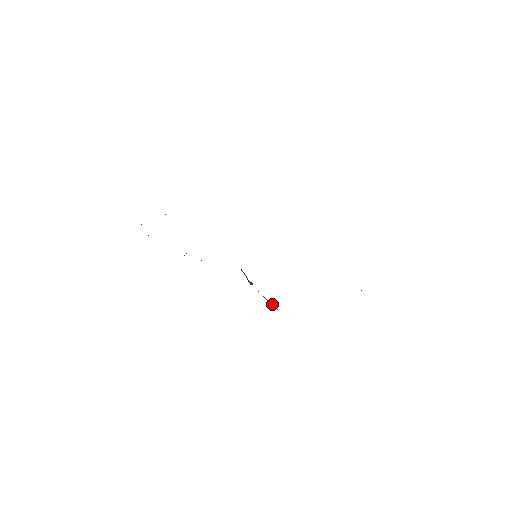
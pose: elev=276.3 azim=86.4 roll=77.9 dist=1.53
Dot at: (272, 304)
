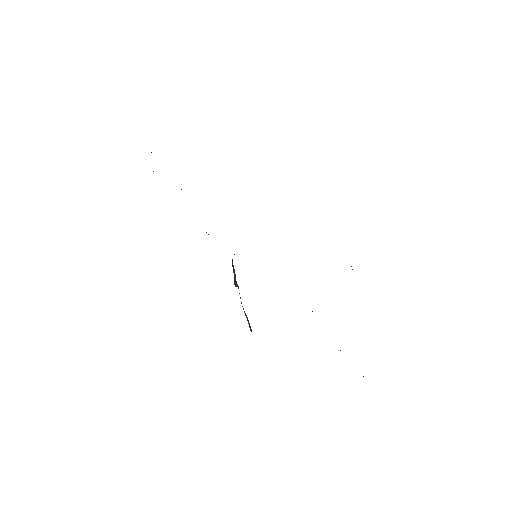
Dot at: (249, 323)
